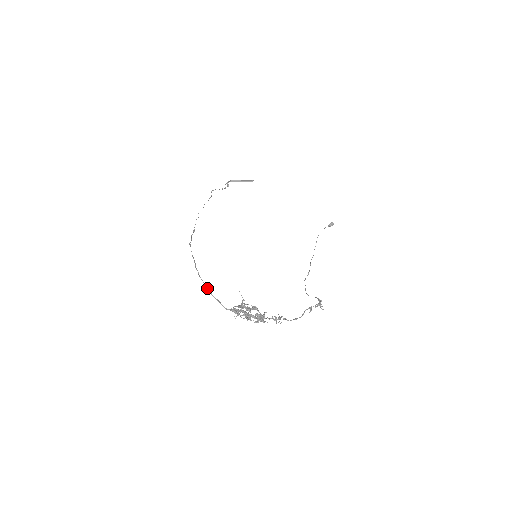
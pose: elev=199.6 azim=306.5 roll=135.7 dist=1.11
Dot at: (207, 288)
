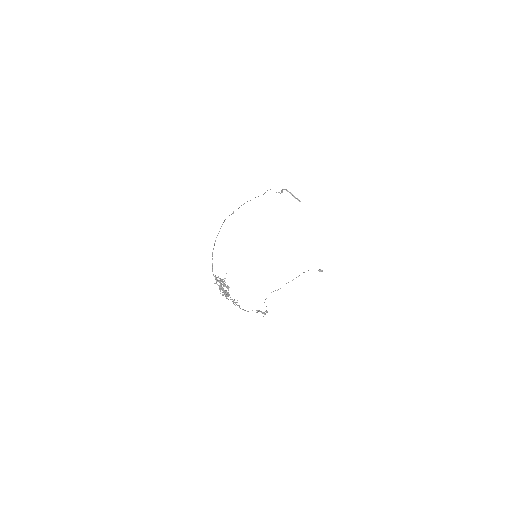
Dot at: occluded
